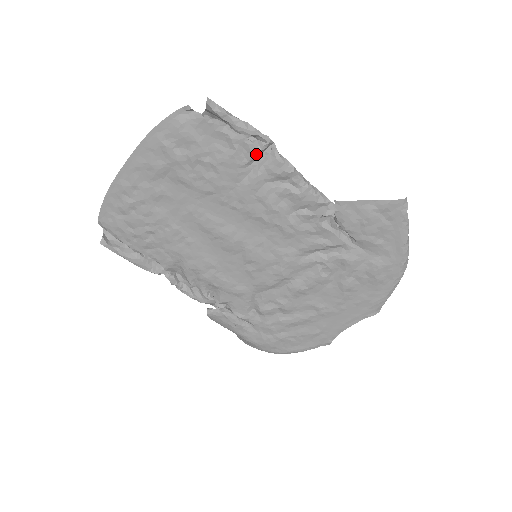
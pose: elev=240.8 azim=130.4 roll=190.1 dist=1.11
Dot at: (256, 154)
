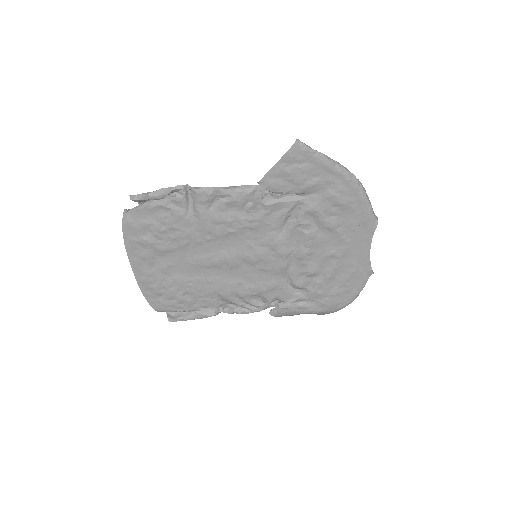
Dot at: (184, 200)
